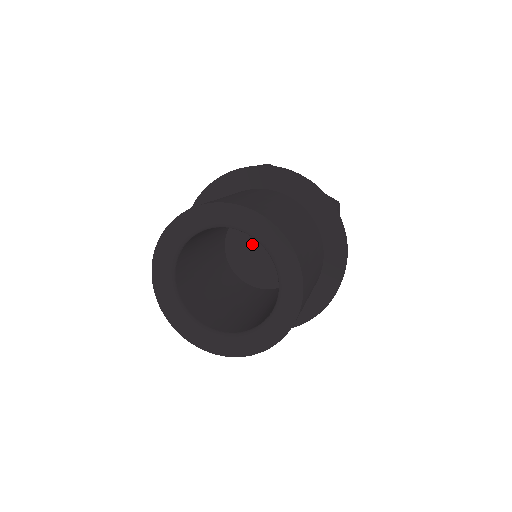
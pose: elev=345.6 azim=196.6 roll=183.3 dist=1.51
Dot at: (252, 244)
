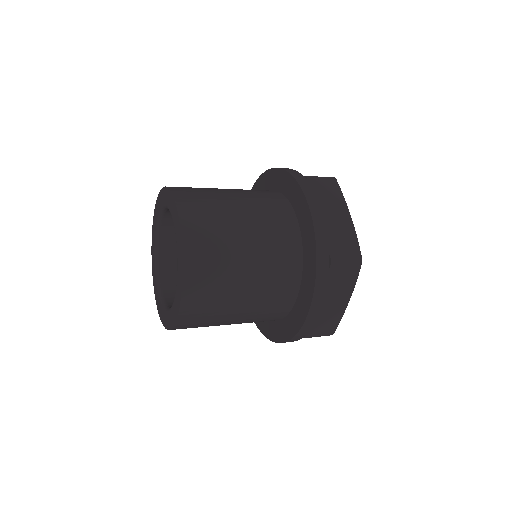
Dot at: occluded
